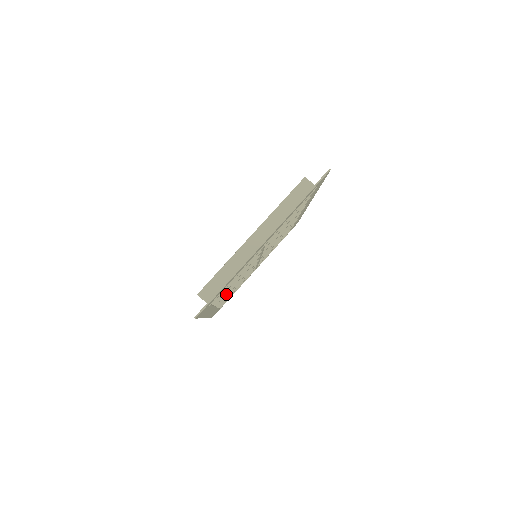
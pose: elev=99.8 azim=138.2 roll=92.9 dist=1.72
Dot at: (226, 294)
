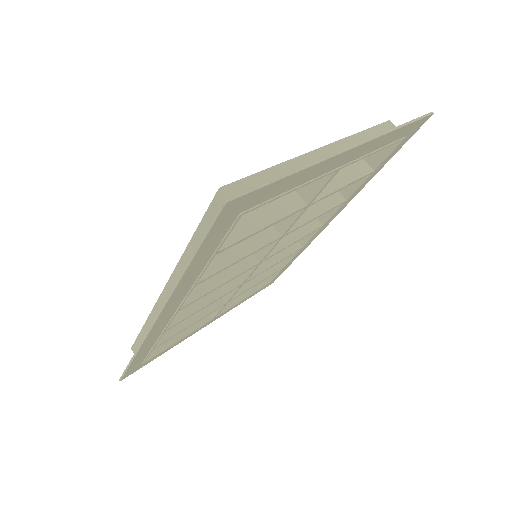
Dot at: (200, 294)
